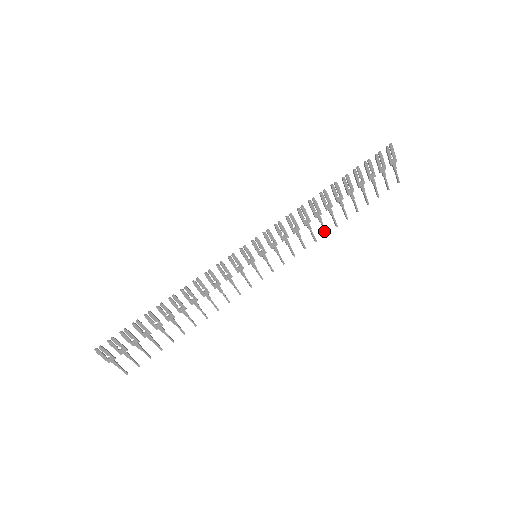
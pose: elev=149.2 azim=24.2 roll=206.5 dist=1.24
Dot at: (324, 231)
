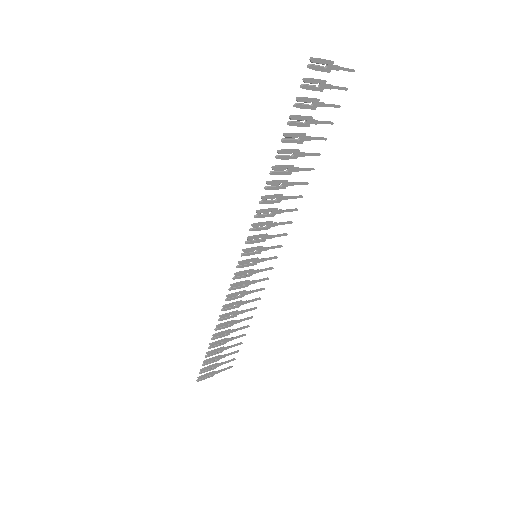
Dot at: (303, 184)
